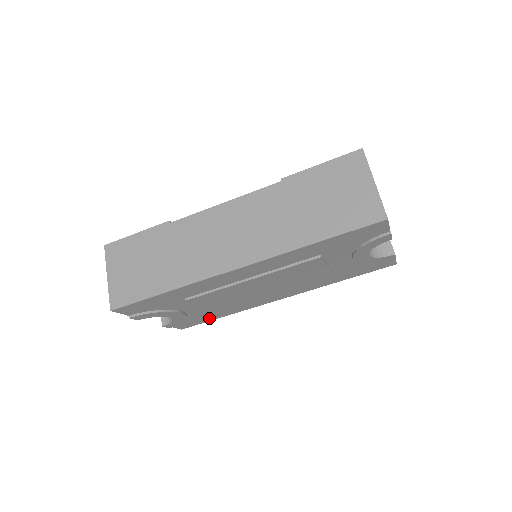
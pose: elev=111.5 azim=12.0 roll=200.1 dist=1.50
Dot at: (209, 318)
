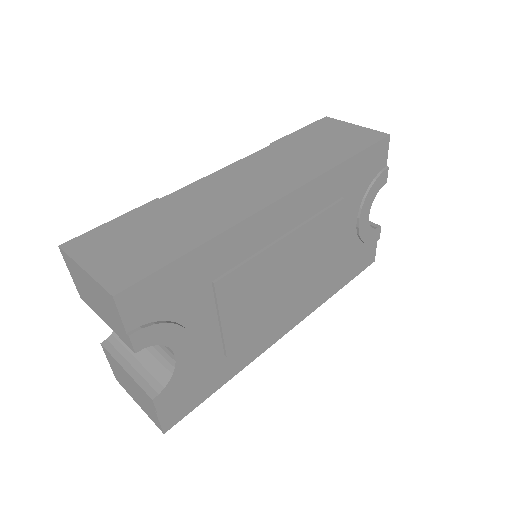
Dot at: (208, 387)
